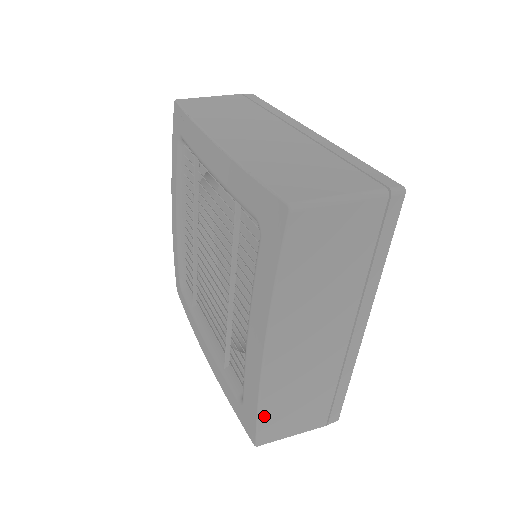
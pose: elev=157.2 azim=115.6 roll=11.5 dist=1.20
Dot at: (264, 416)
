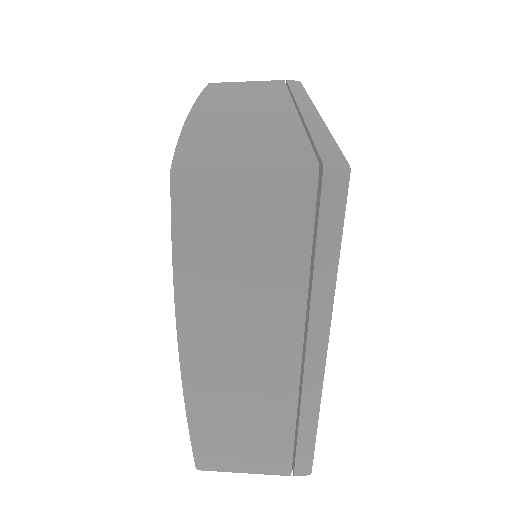
Dot at: (188, 142)
